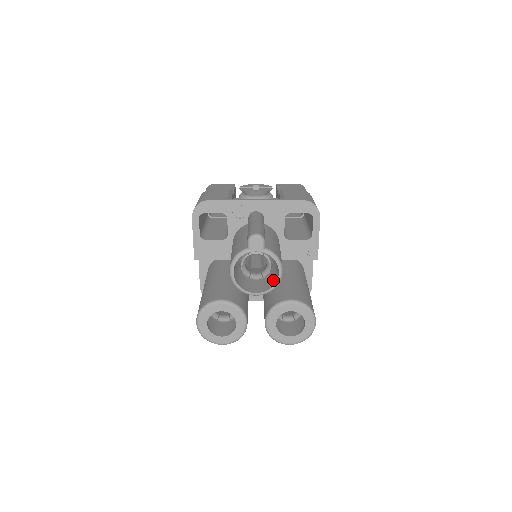
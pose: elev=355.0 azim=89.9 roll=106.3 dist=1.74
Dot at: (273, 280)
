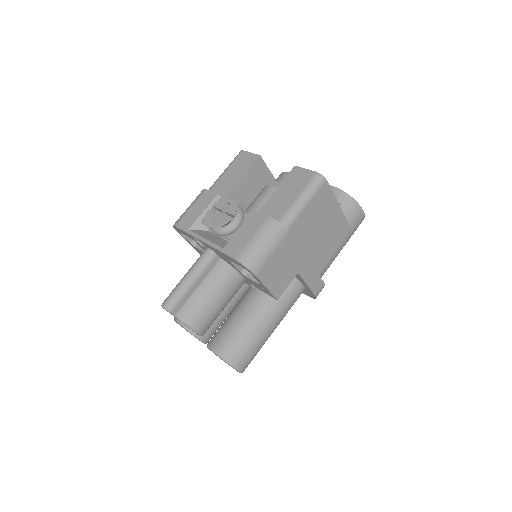
Dot at: occluded
